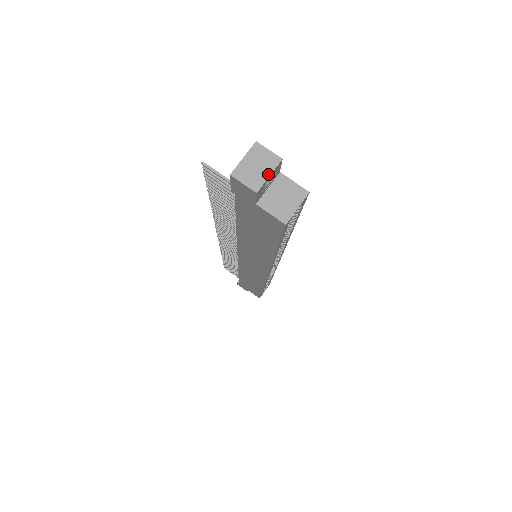
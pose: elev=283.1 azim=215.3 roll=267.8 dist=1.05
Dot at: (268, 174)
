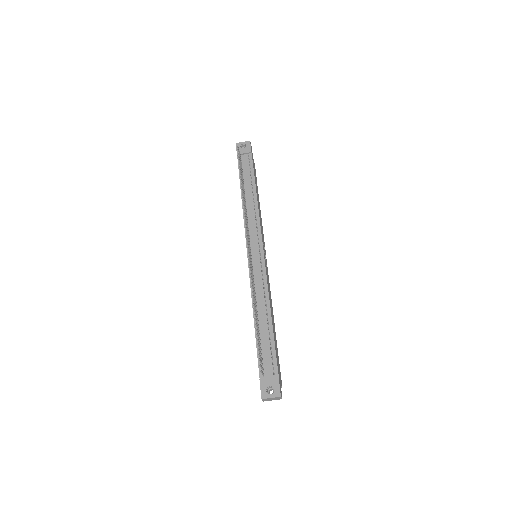
Dot at: occluded
